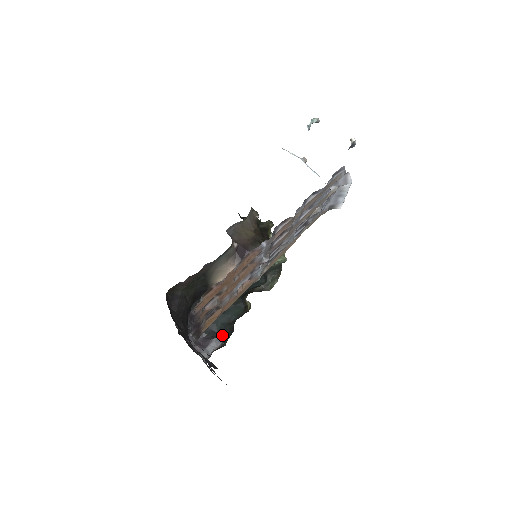
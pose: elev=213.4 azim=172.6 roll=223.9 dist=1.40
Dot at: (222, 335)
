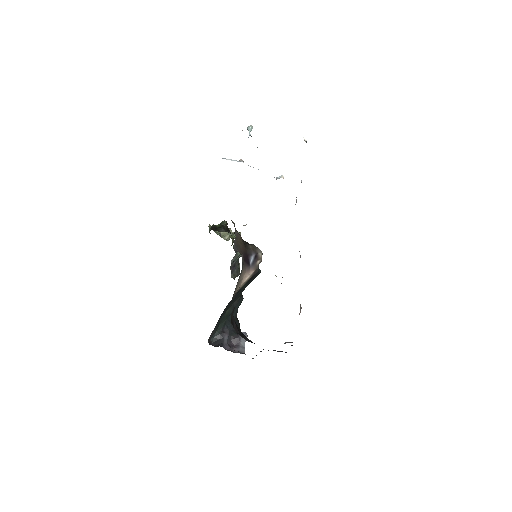
Dot at: occluded
